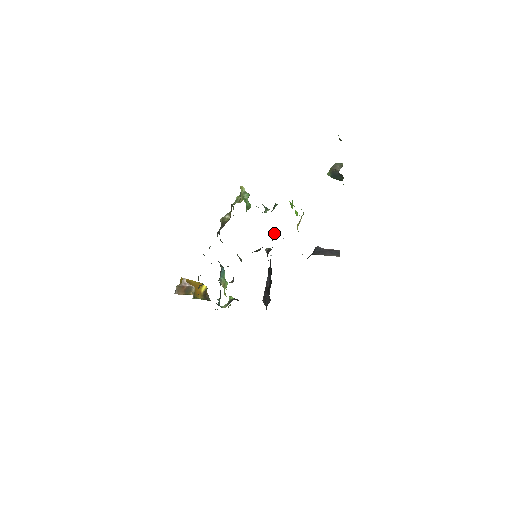
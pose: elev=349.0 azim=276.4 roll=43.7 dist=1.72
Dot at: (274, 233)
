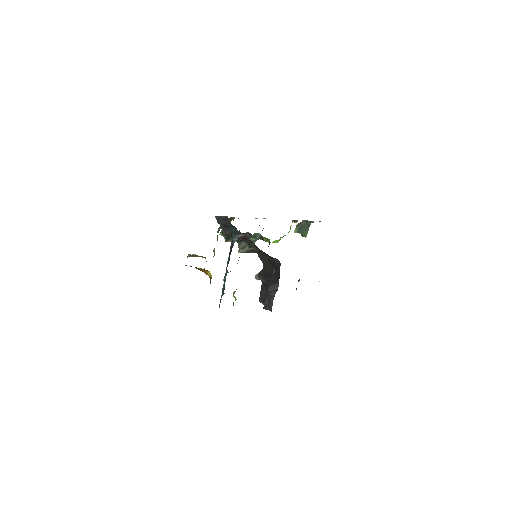
Dot at: (269, 241)
